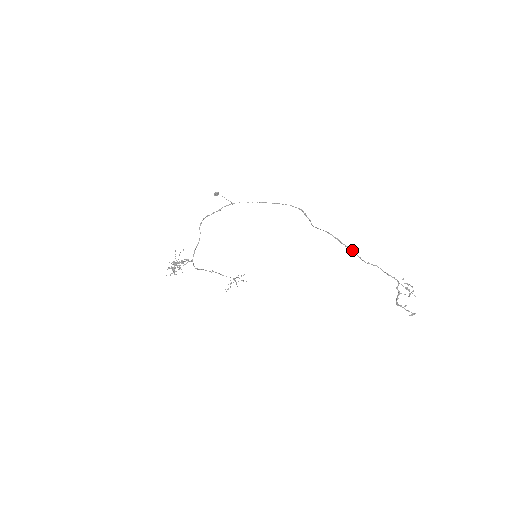
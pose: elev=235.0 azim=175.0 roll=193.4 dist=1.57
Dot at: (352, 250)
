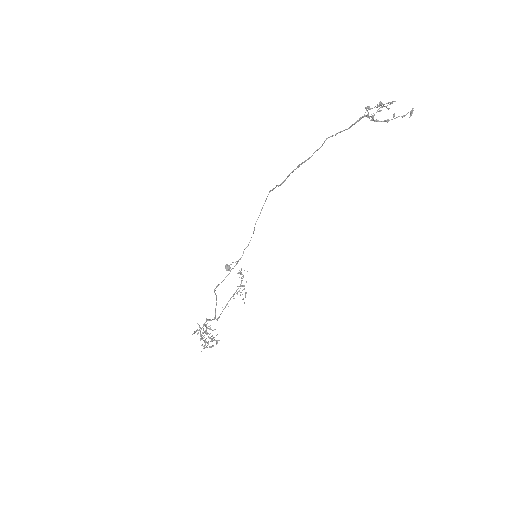
Dot at: (313, 153)
